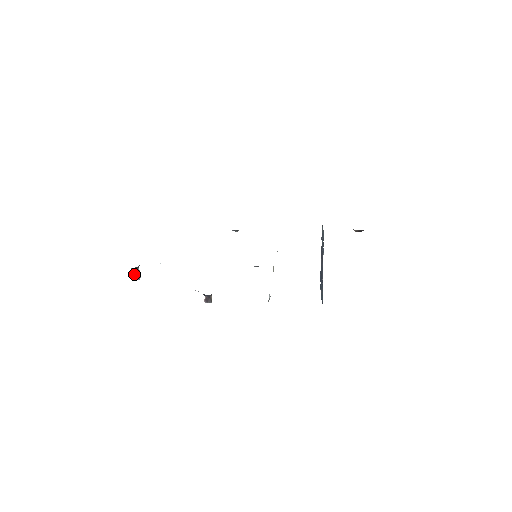
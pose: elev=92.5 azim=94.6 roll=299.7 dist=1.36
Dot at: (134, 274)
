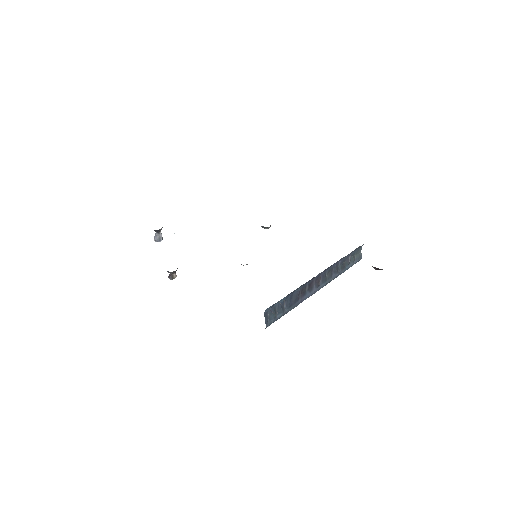
Dot at: (155, 236)
